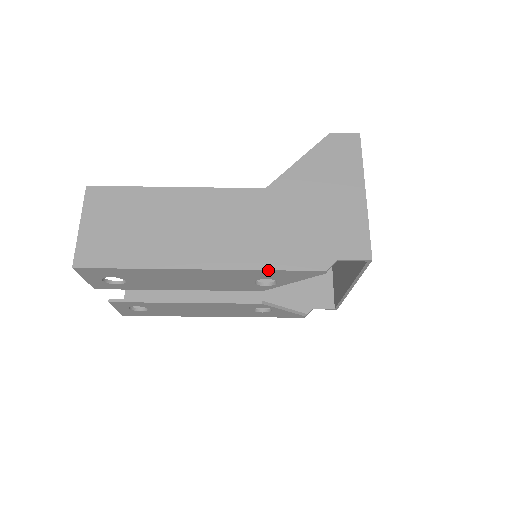
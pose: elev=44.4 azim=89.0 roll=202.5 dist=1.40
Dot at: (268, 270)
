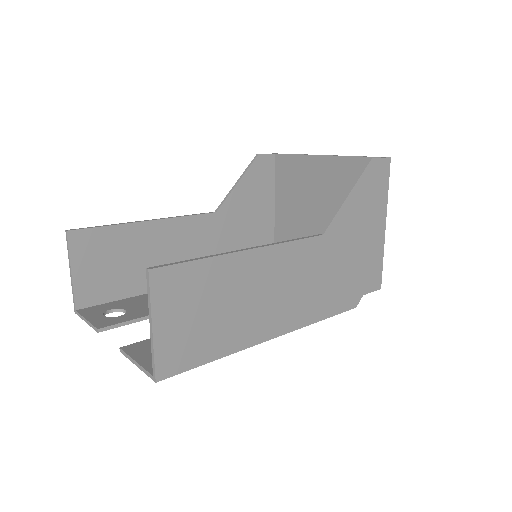
Dot at: (321, 320)
